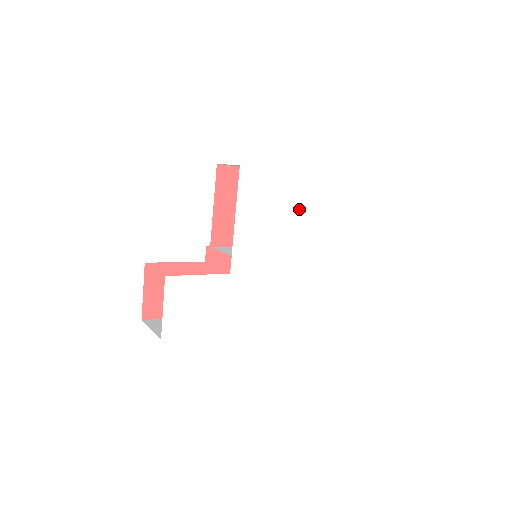
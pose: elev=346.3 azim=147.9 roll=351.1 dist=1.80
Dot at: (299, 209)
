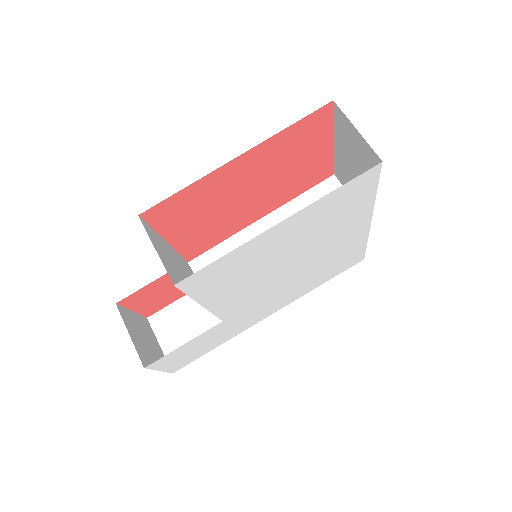
Dot at: (305, 235)
